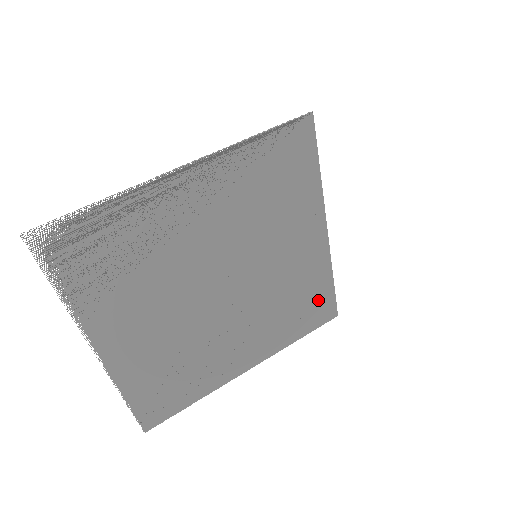
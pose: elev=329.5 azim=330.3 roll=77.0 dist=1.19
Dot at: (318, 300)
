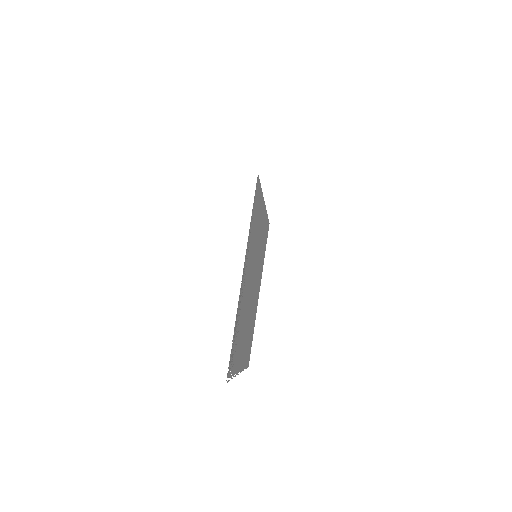
Dot at: (266, 231)
